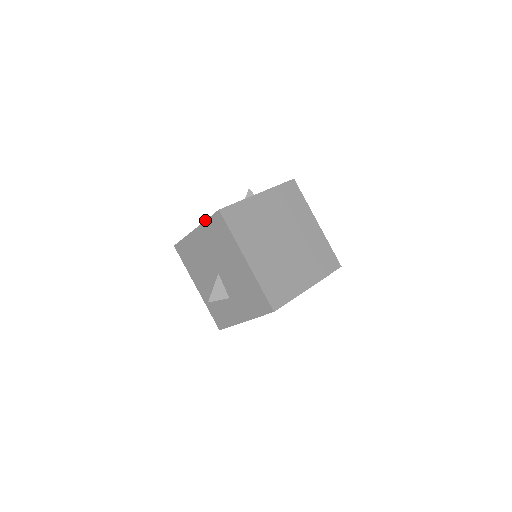
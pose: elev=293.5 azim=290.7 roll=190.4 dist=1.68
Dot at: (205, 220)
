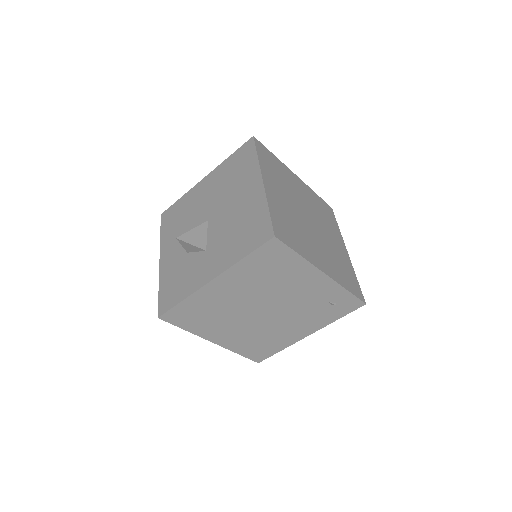
Dot at: (227, 158)
